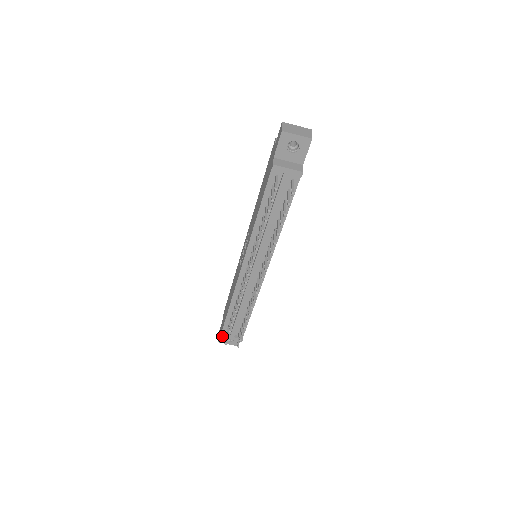
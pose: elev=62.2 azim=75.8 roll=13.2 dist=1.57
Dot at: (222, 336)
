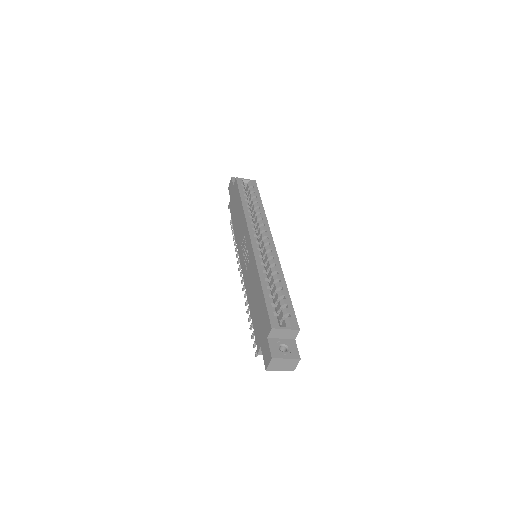
Dot at: (229, 208)
